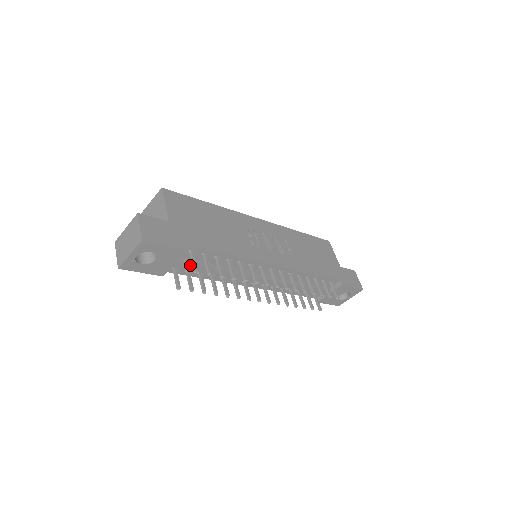
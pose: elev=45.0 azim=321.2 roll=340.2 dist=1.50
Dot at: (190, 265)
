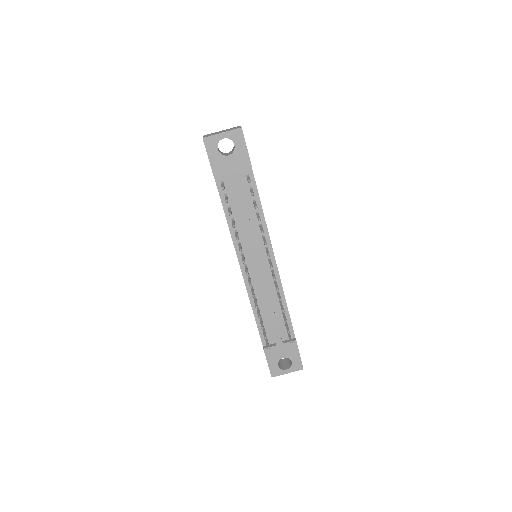
Dot at: (239, 186)
